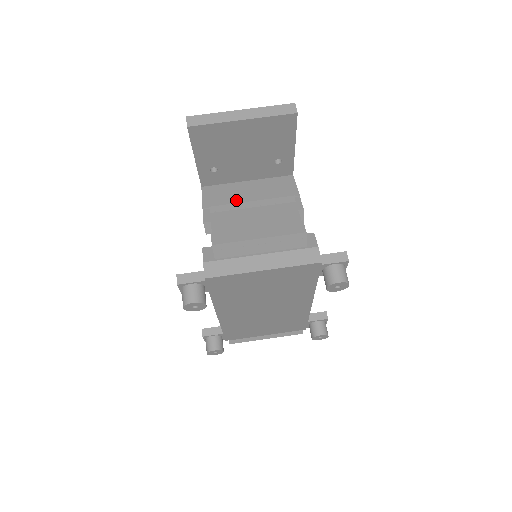
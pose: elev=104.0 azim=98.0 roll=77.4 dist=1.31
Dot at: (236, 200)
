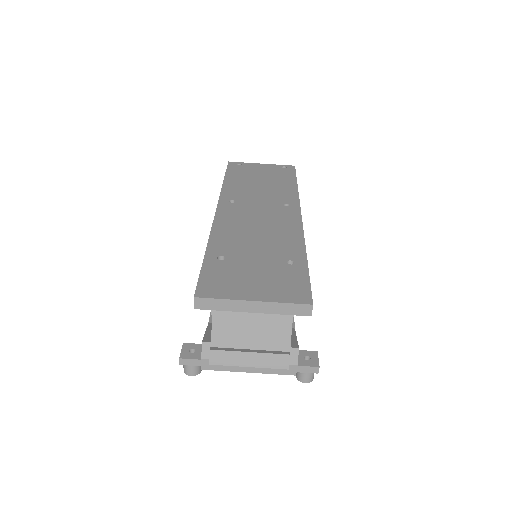
Dot at: (237, 313)
